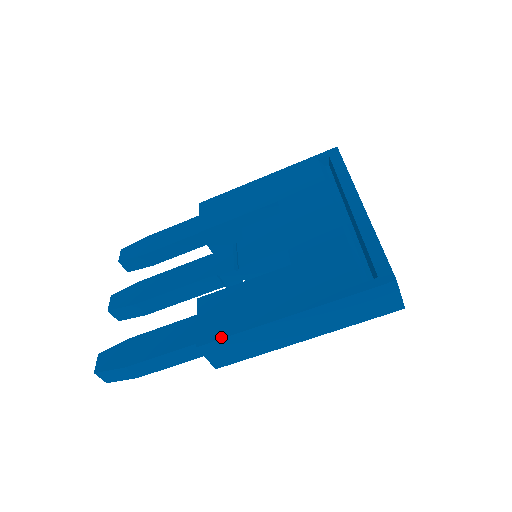
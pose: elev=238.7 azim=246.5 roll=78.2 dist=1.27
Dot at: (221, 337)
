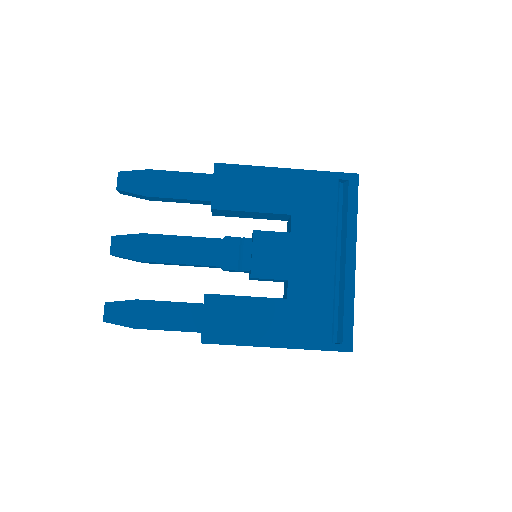
Dot at: (222, 343)
